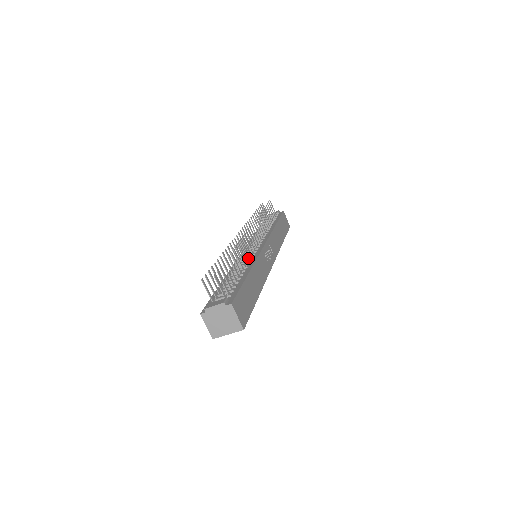
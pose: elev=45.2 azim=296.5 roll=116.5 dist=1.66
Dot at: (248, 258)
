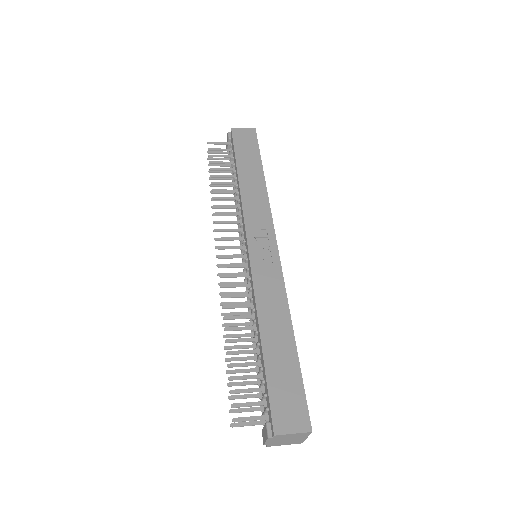
Dot at: occluded
